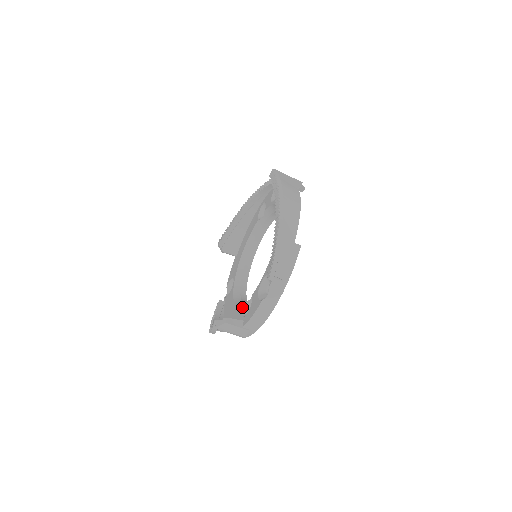
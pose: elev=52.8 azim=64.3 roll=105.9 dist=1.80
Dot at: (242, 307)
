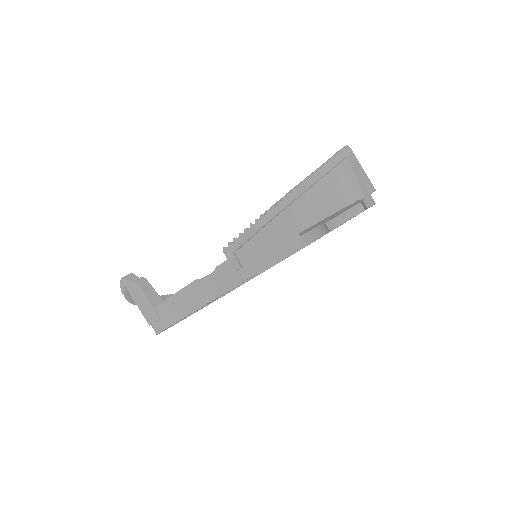
Dot at: occluded
